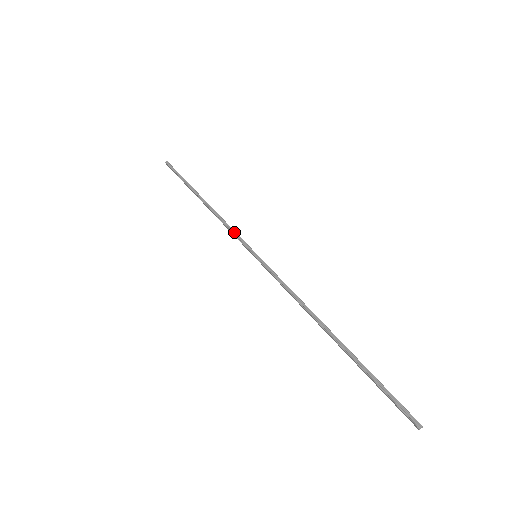
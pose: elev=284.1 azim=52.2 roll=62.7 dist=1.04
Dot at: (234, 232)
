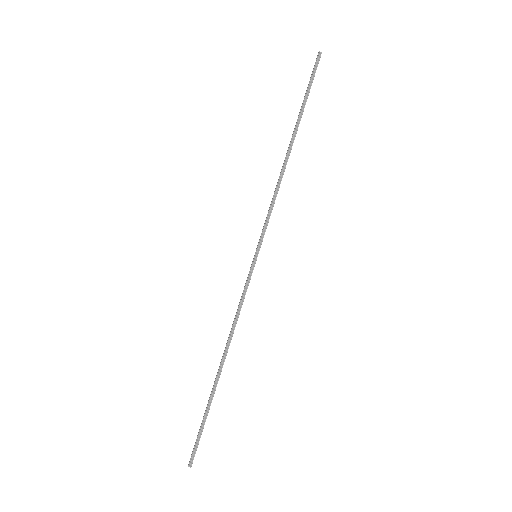
Dot at: (269, 215)
